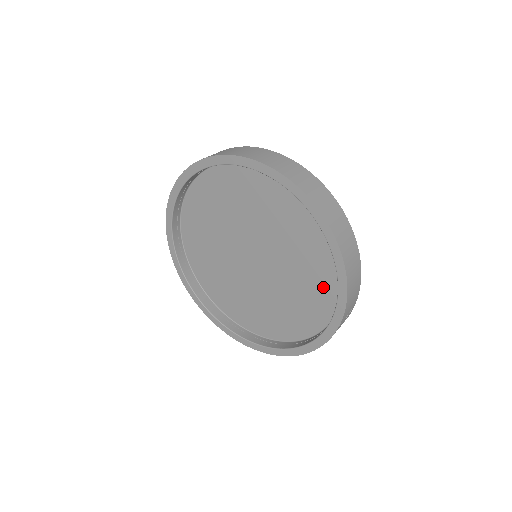
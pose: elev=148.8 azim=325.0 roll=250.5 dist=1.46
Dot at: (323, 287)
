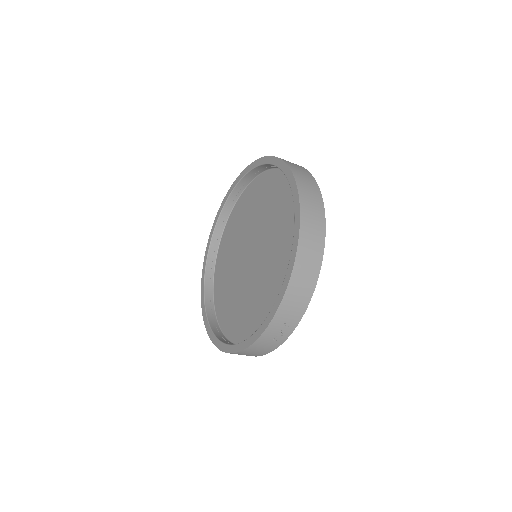
Dot at: occluded
